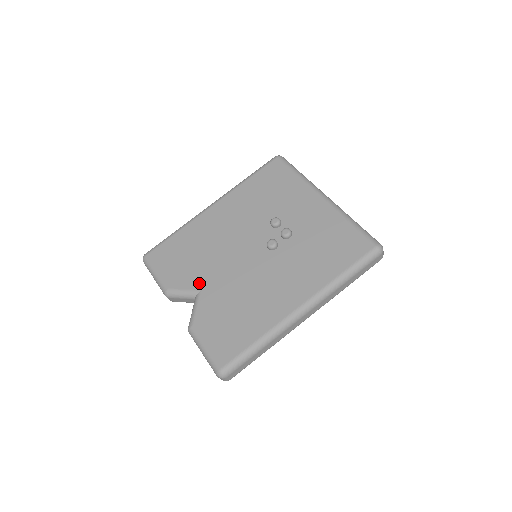
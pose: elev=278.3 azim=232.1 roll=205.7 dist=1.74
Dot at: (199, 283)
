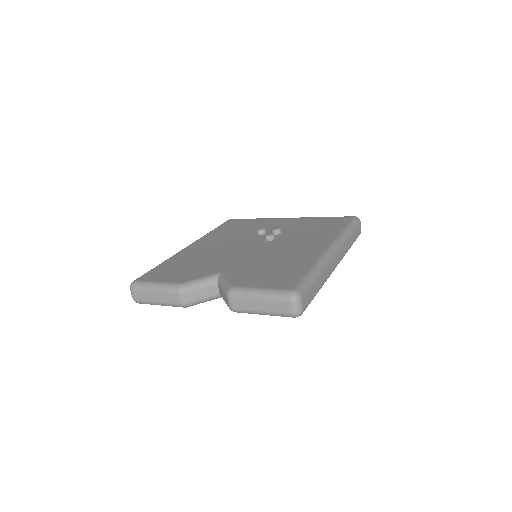
Dot at: (216, 270)
